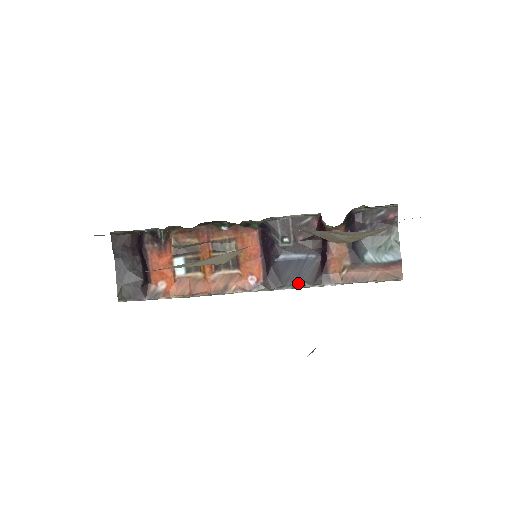
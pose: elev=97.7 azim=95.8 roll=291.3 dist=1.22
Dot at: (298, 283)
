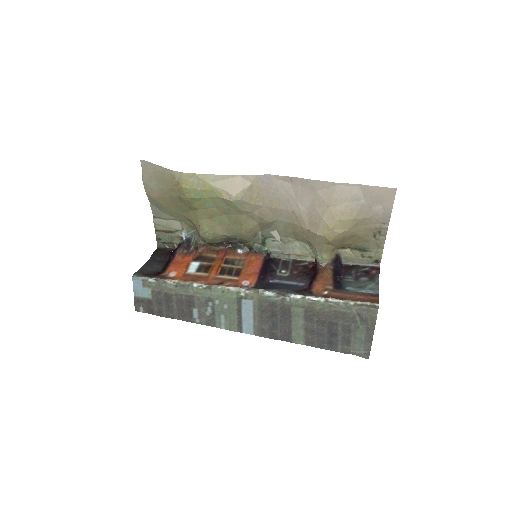
Dot at: (283, 291)
